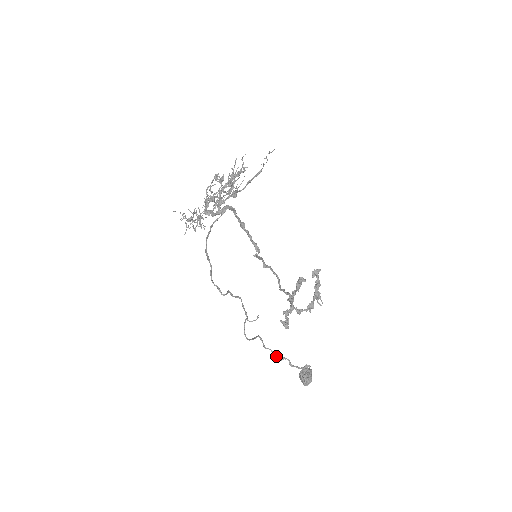
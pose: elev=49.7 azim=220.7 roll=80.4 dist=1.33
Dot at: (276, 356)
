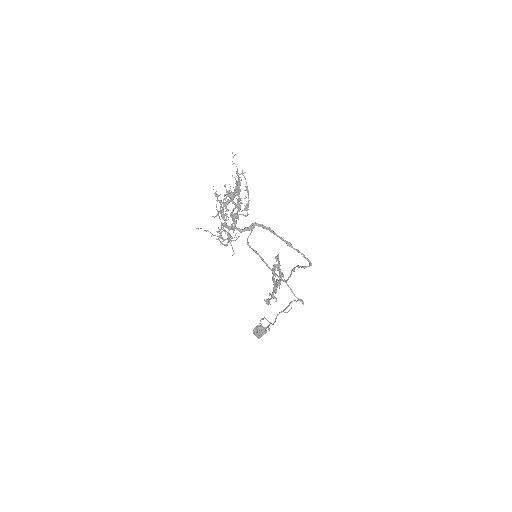
Dot at: (263, 327)
